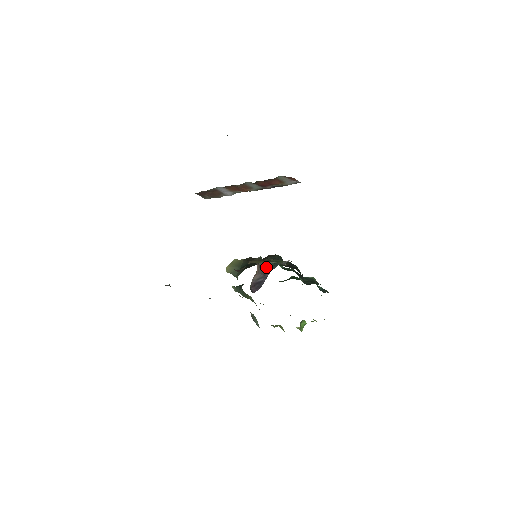
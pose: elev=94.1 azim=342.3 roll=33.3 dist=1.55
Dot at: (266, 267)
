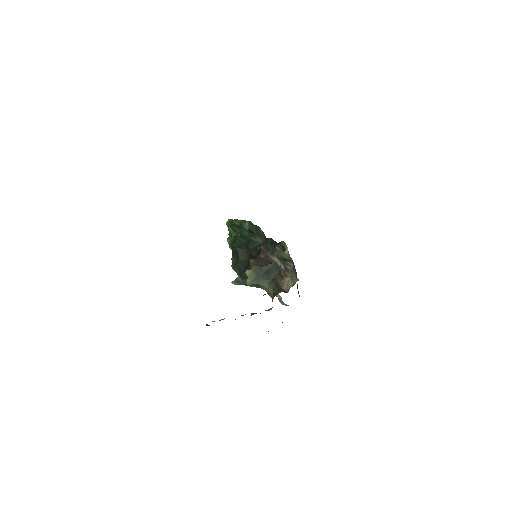
Dot at: (294, 273)
